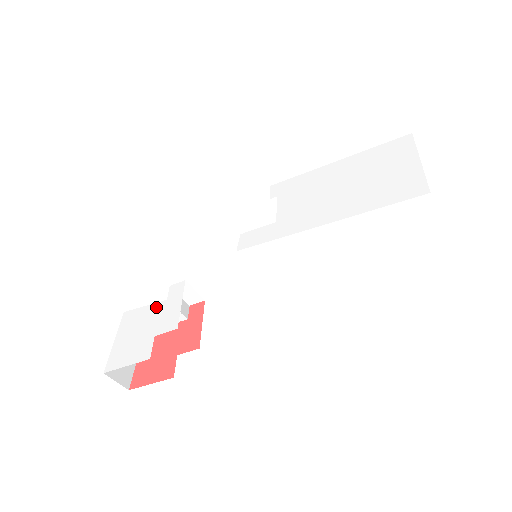
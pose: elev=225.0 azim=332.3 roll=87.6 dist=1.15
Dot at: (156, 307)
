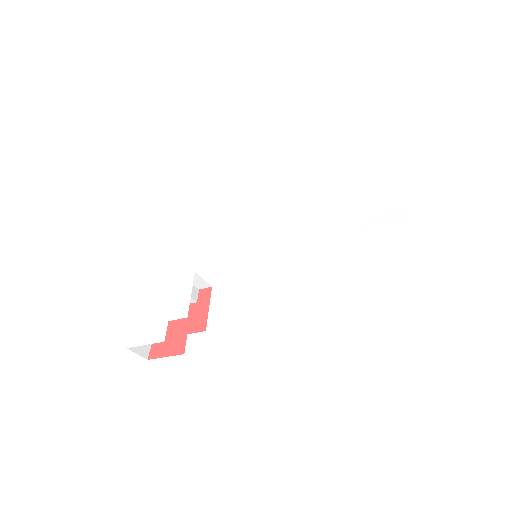
Dot at: (170, 294)
